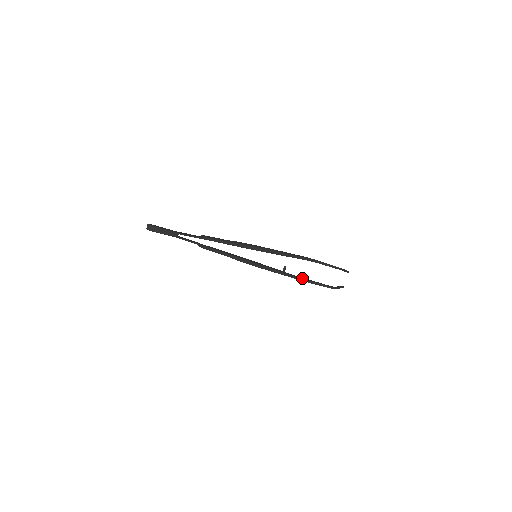
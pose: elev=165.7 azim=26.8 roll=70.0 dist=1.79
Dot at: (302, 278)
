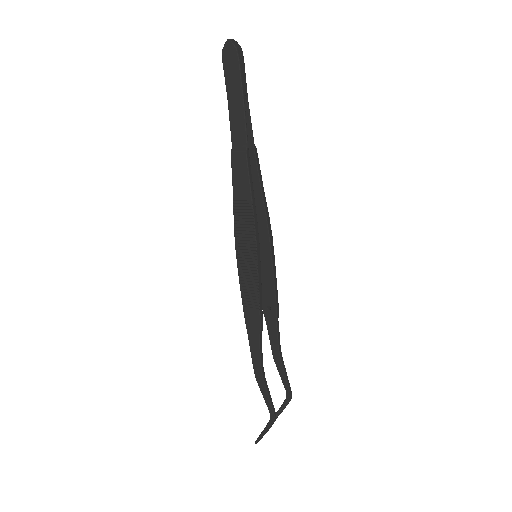
Dot at: (262, 356)
